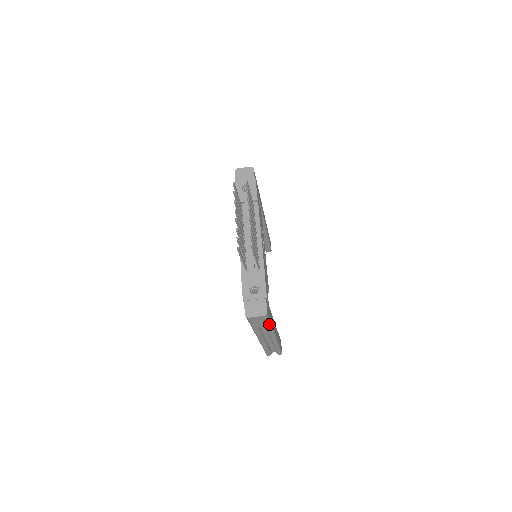
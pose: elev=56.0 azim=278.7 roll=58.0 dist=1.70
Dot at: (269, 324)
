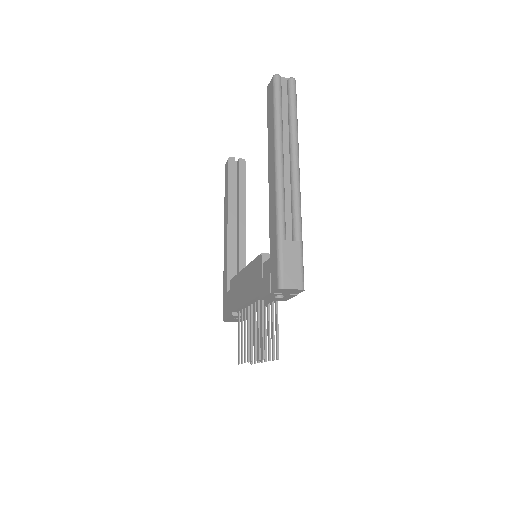
Dot at: occluded
